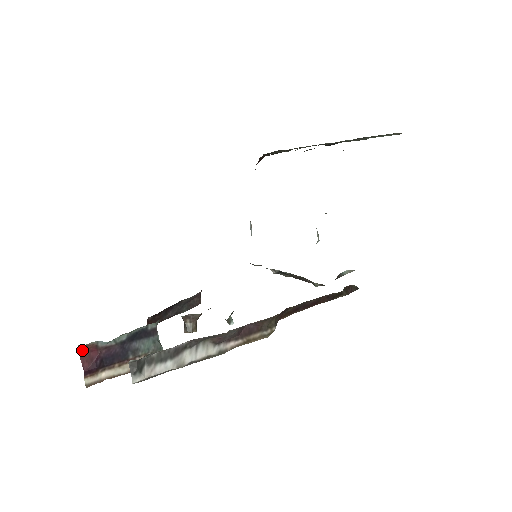
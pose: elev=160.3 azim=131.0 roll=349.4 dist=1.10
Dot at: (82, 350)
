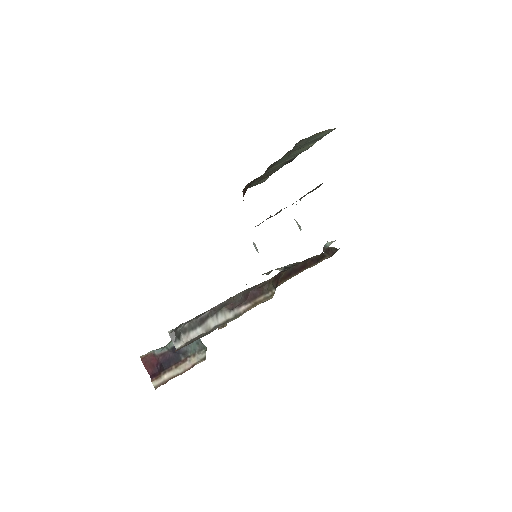
Dot at: (144, 360)
